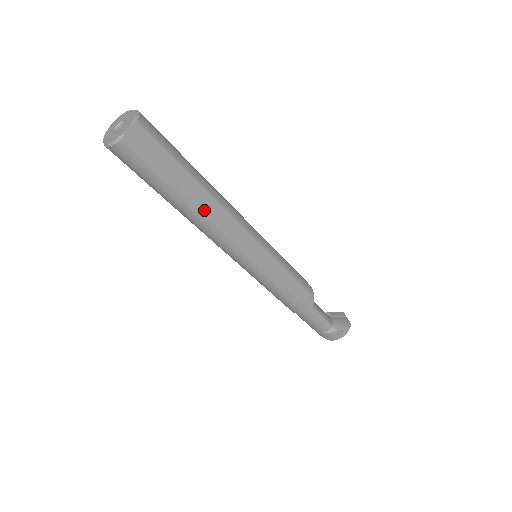
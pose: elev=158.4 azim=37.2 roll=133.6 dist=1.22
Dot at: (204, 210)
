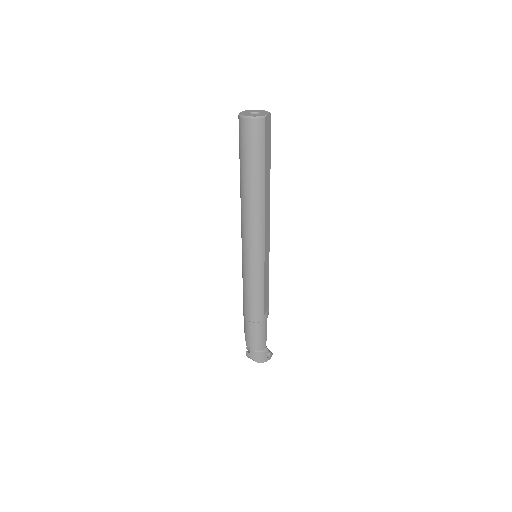
Dot at: (265, 195)
